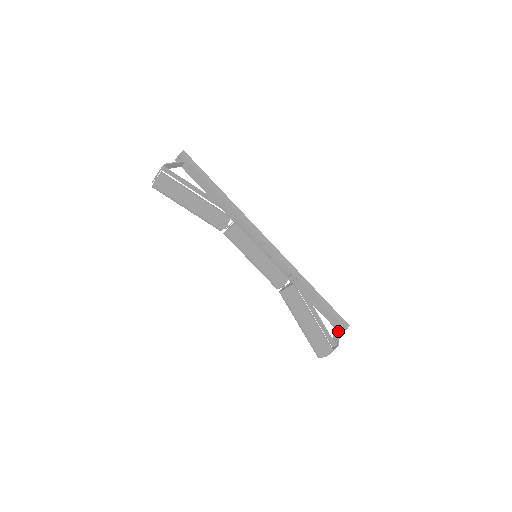
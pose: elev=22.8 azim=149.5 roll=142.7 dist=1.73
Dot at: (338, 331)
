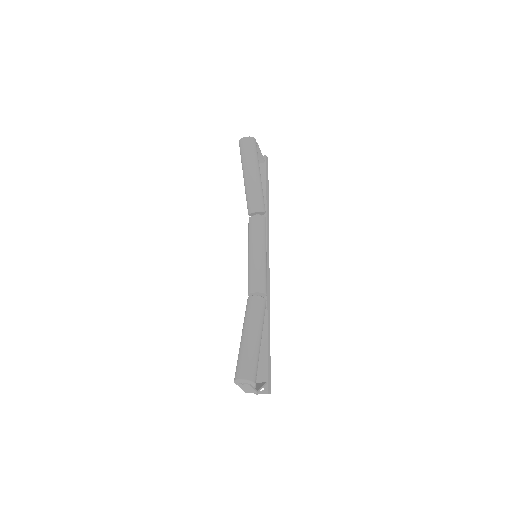
Dot at: (262, 384)
